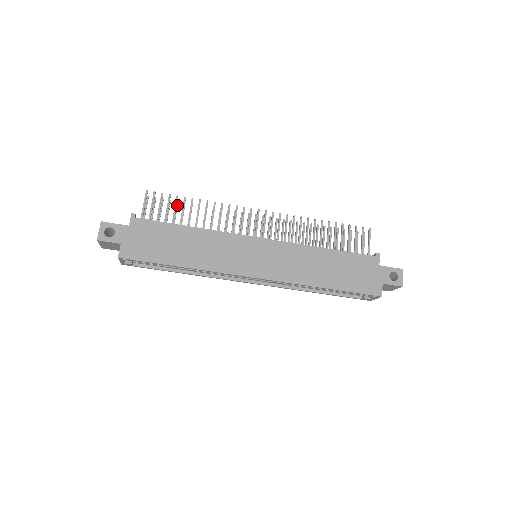
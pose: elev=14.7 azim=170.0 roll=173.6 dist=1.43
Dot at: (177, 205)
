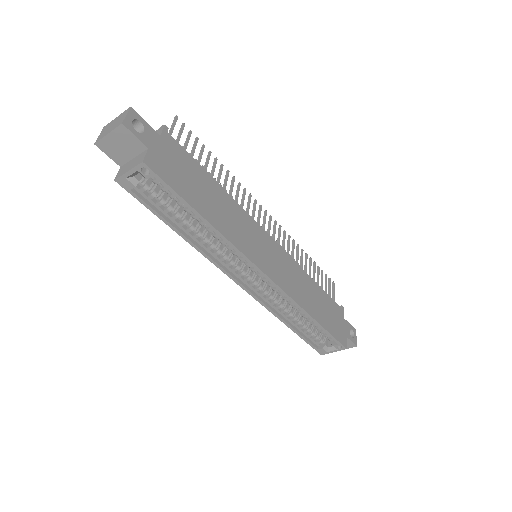
Dot at: occluded
